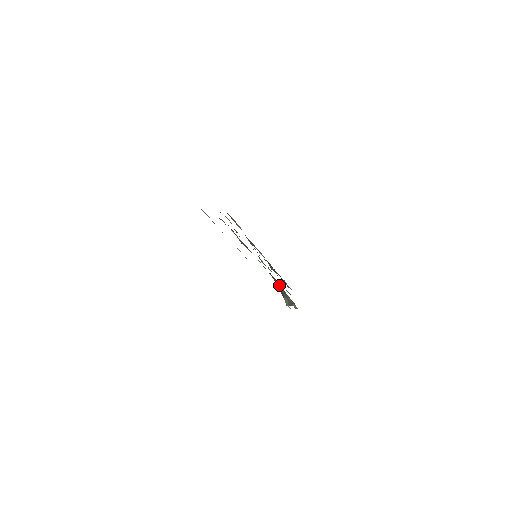
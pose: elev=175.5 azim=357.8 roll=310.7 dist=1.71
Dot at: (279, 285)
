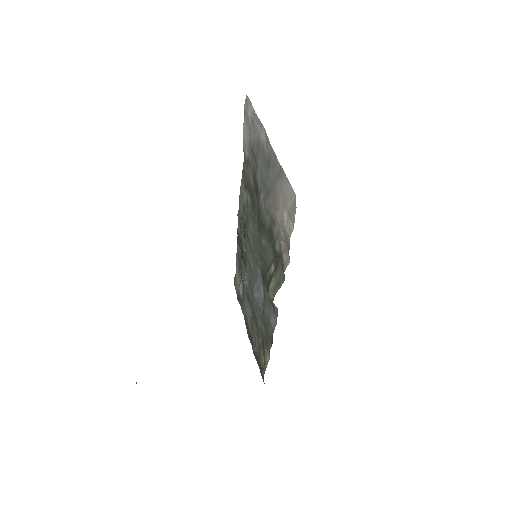
Dot at: (272, 268)
